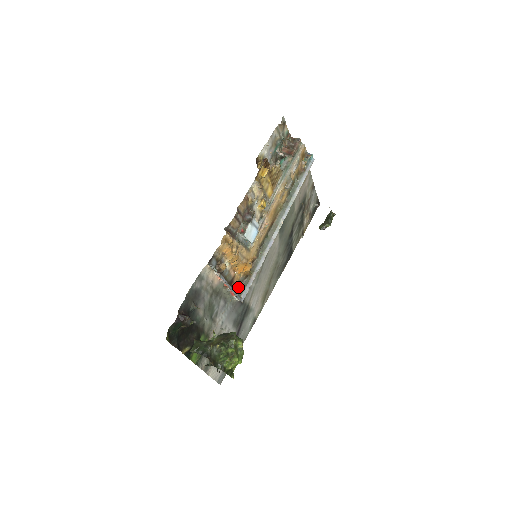
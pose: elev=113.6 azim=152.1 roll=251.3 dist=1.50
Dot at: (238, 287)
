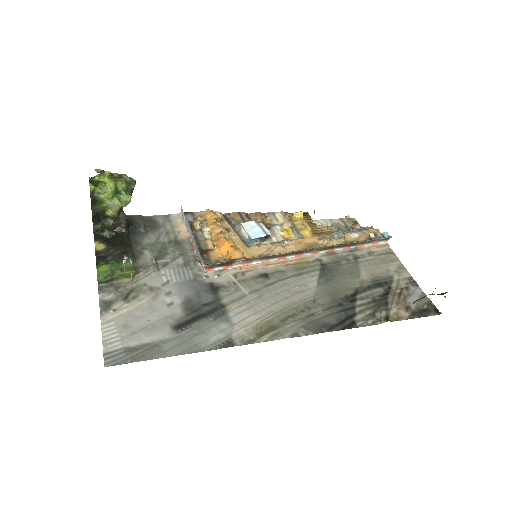
Dot at: occluded
